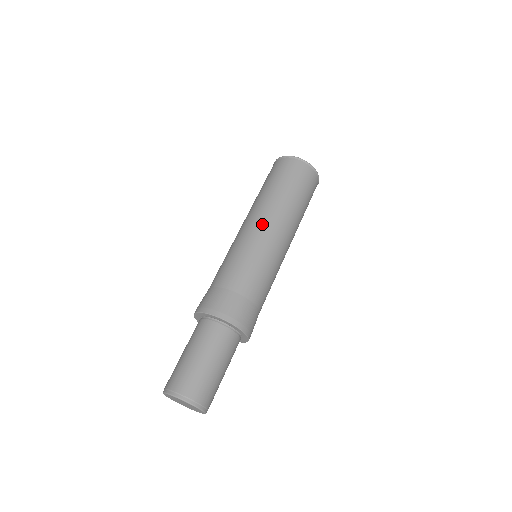
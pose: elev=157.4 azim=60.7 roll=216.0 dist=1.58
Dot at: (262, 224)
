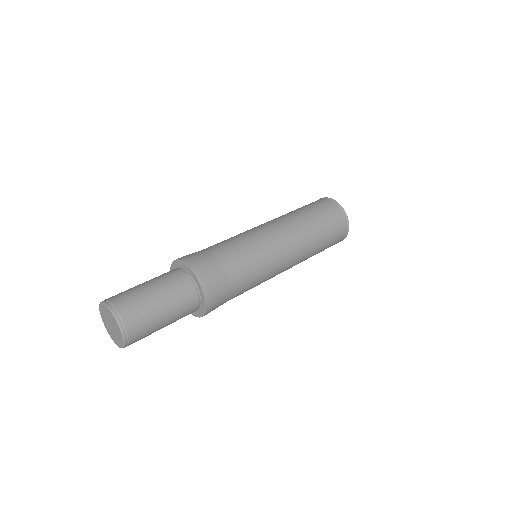
Dot at: (268, 224)
